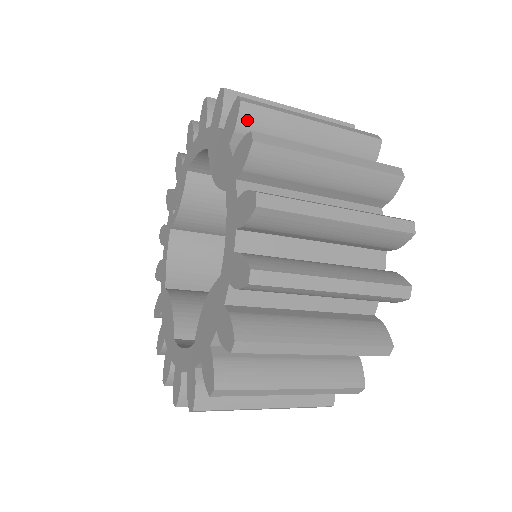
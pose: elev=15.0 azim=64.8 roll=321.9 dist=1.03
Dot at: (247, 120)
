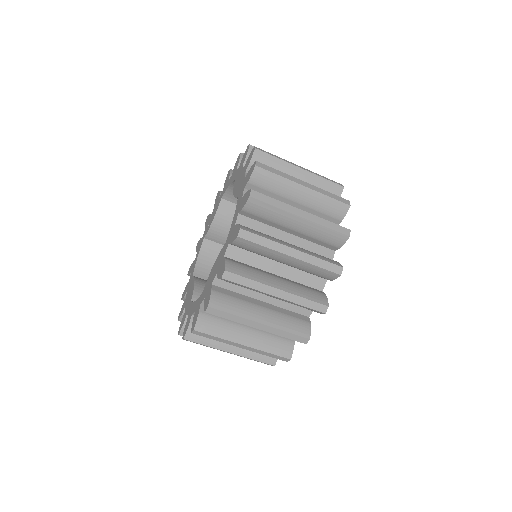
Dot at: (257, 159)
